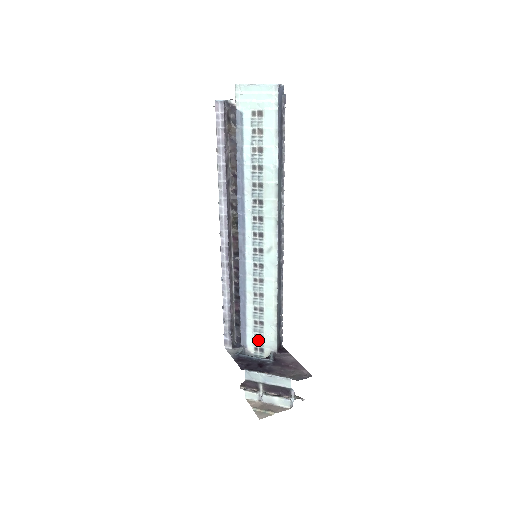
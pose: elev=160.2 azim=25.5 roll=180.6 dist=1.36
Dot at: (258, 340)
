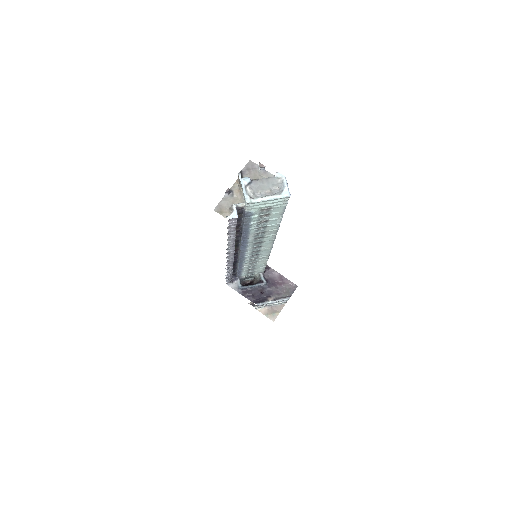
Dot at: (250, 273)
